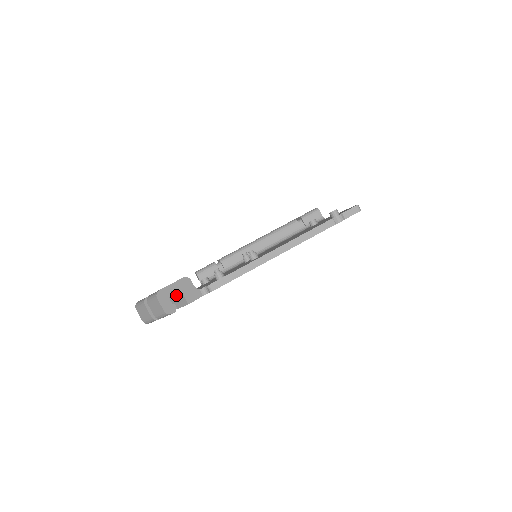
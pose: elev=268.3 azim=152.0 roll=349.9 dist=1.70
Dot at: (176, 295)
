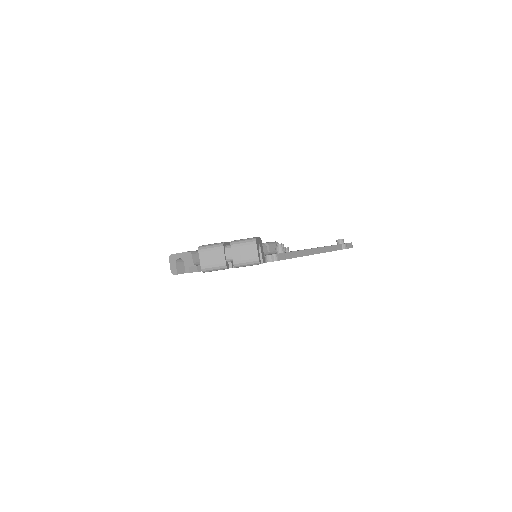
Dot at: occluded
